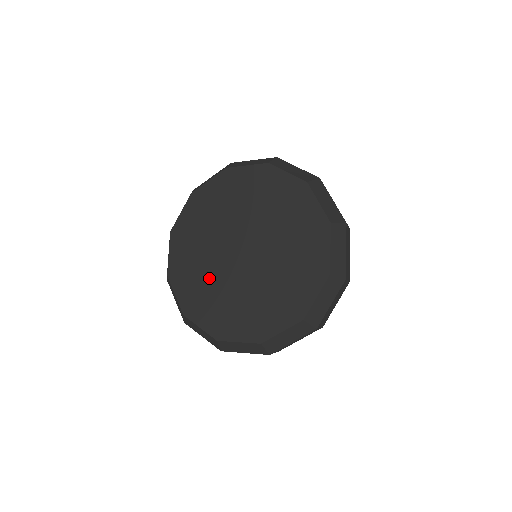
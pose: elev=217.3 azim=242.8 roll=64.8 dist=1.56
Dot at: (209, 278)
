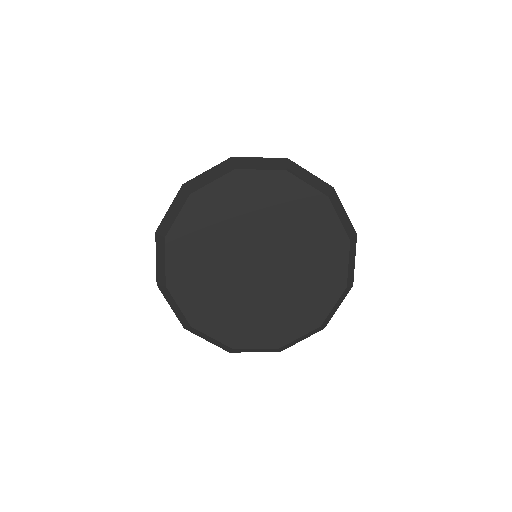
Dot at: (211, 268)
